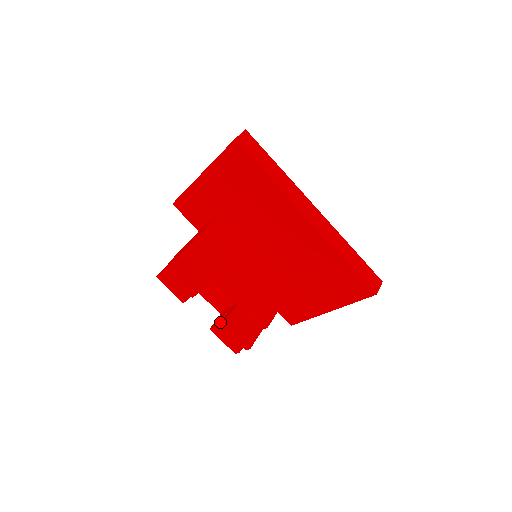
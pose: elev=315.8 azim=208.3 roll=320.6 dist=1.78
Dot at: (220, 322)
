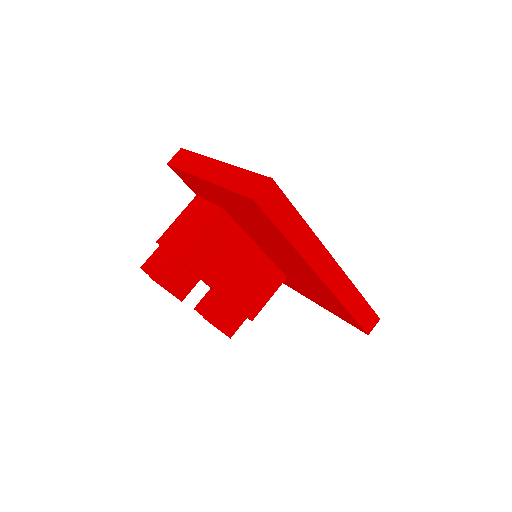
Dot at: (205, 307)
